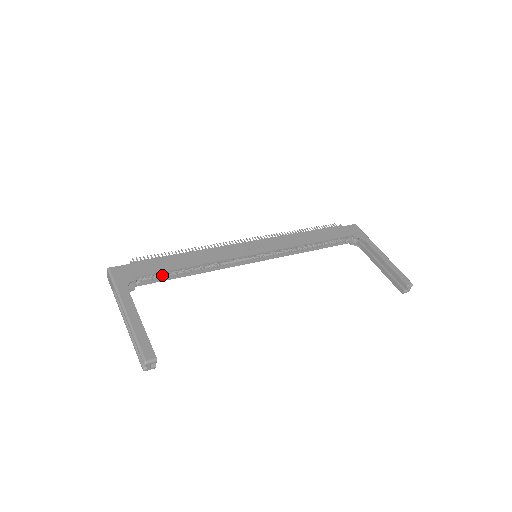
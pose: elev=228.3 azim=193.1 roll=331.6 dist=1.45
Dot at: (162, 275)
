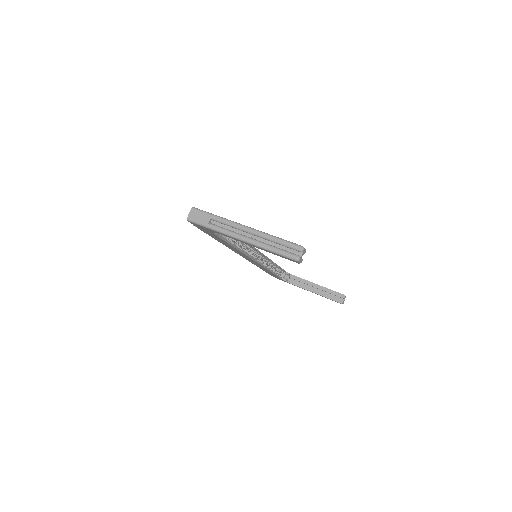
Dot at: occluded
